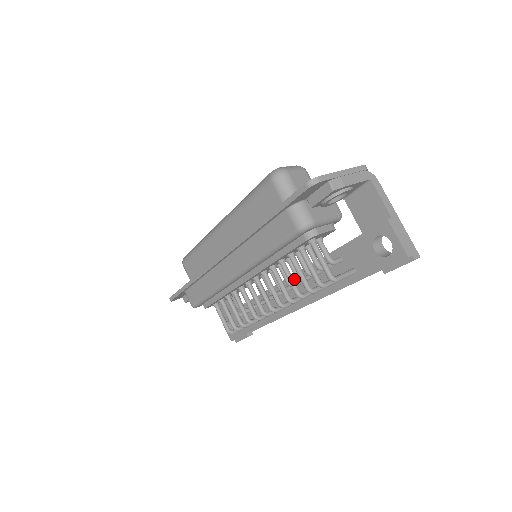
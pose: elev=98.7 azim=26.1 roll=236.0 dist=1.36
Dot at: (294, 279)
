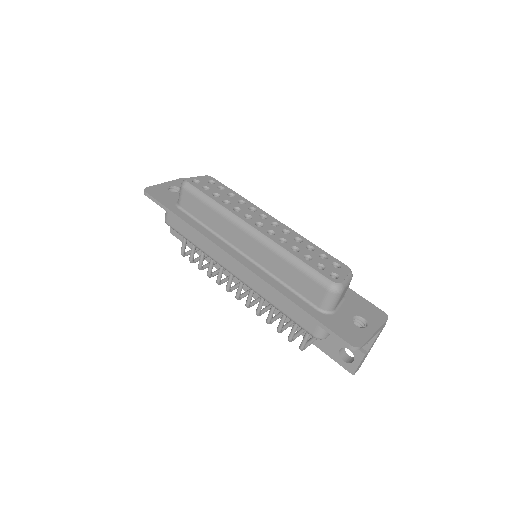
Dot at: occluded
